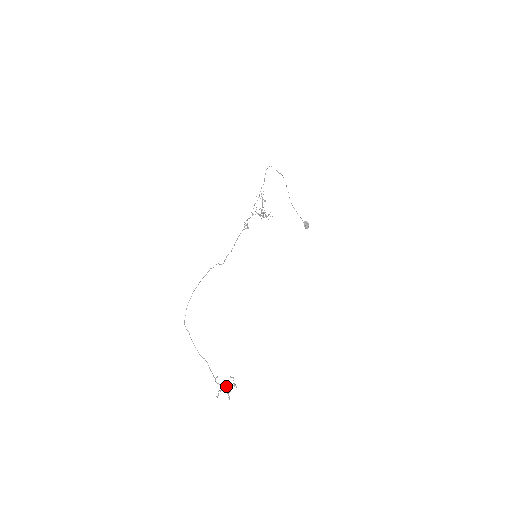
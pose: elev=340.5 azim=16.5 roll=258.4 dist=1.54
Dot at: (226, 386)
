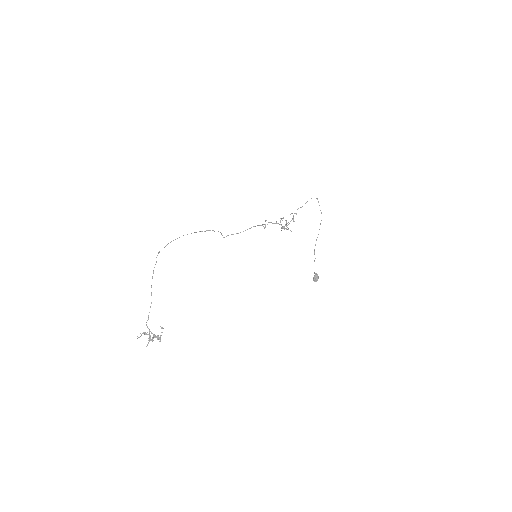
Dot at: occluded
